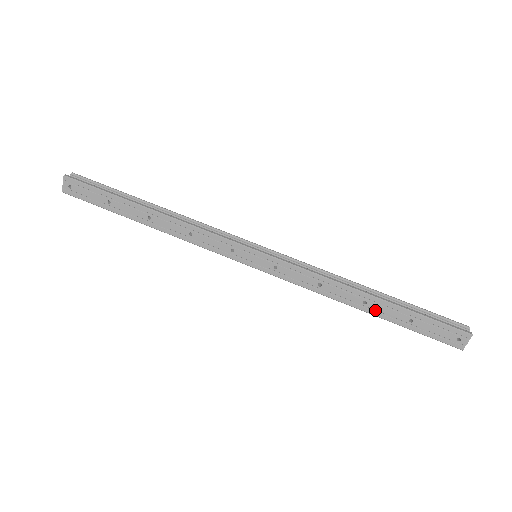
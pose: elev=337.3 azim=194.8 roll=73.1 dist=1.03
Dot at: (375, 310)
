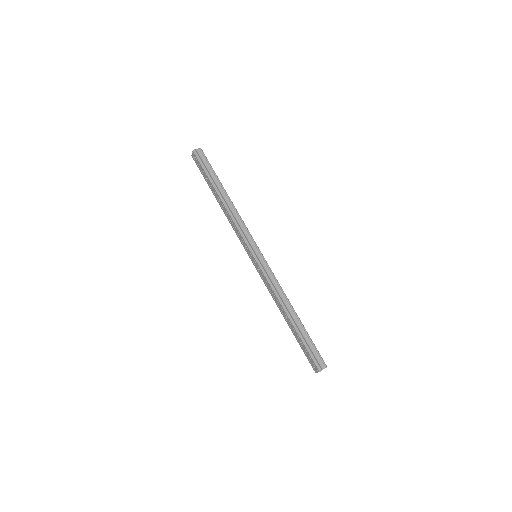
Dot at: (289, 324)
